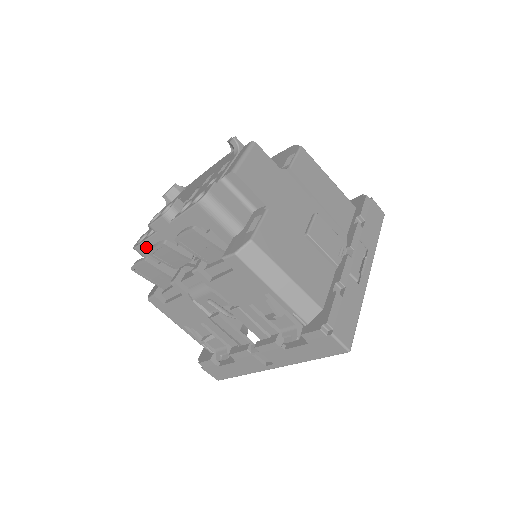
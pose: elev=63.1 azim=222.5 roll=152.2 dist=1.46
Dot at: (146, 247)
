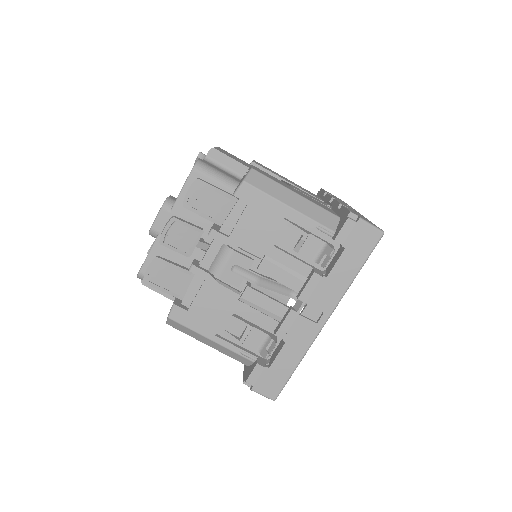
Dot at: occluded
